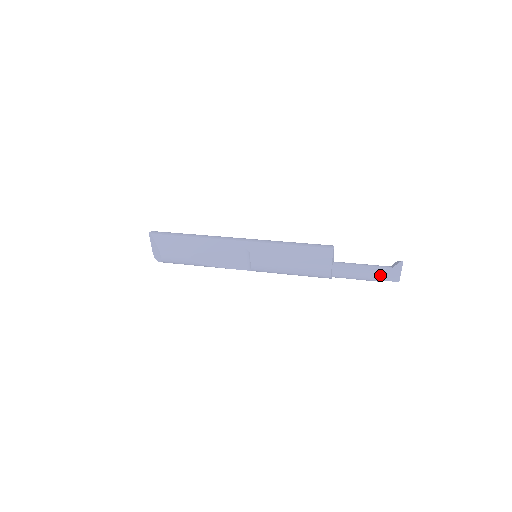
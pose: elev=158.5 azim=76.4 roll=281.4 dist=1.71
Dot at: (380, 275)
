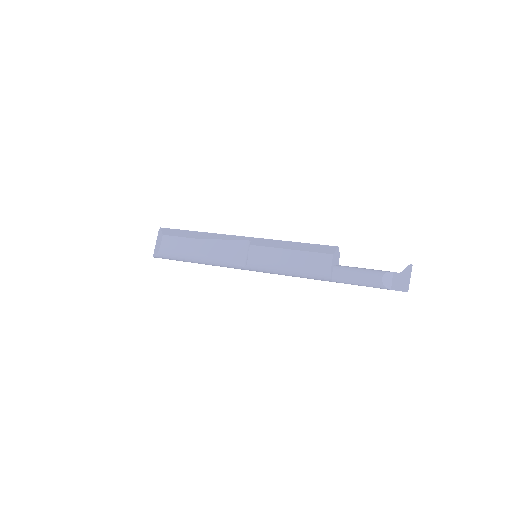
Dot at: (386, 278)
